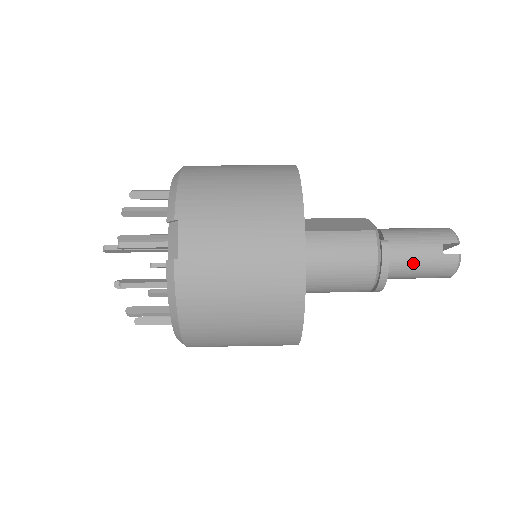
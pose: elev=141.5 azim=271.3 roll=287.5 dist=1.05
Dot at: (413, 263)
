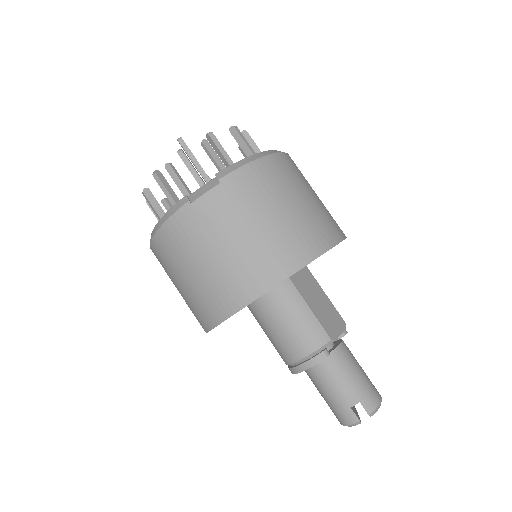
Dot at: (328, 386)
